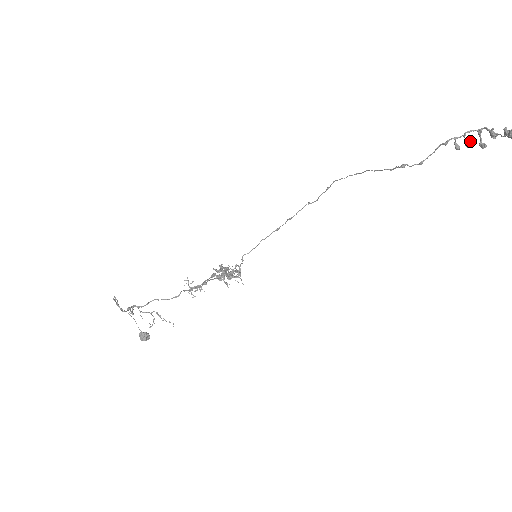
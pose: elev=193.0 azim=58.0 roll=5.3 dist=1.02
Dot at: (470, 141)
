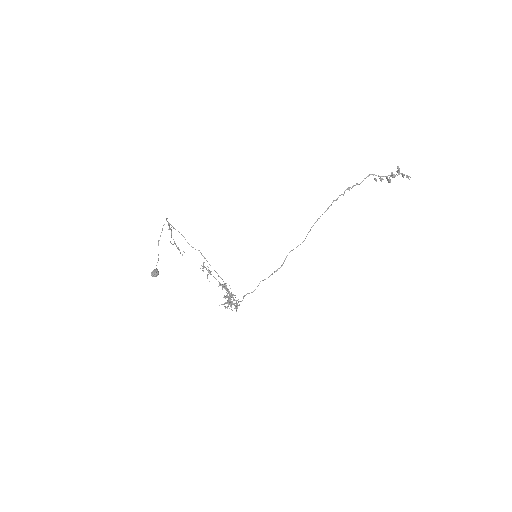
Dot at: (382, 178)
